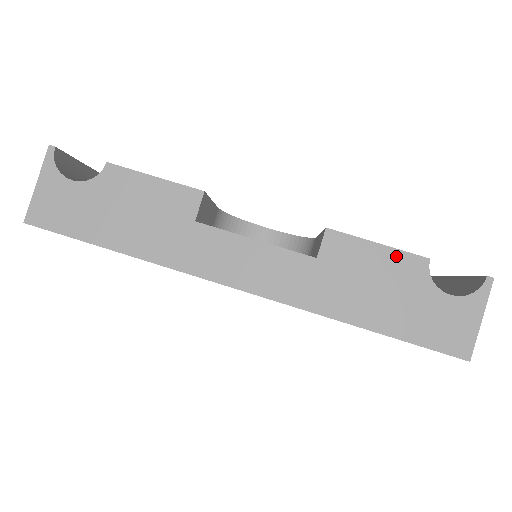
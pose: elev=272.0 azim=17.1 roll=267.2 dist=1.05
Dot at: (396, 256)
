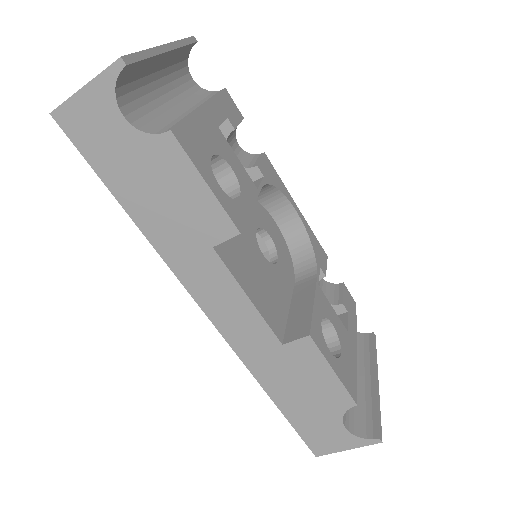
Dot at: (337, 387)
